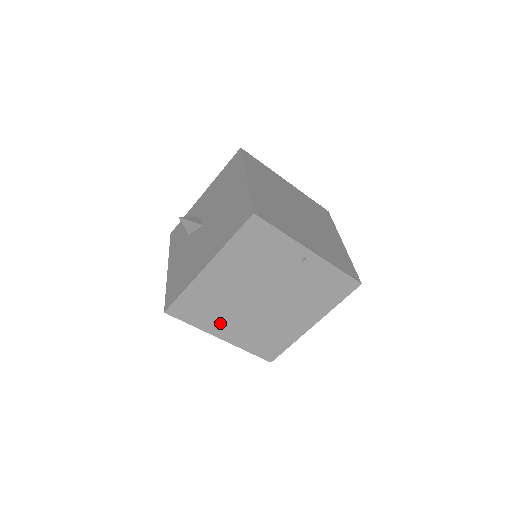
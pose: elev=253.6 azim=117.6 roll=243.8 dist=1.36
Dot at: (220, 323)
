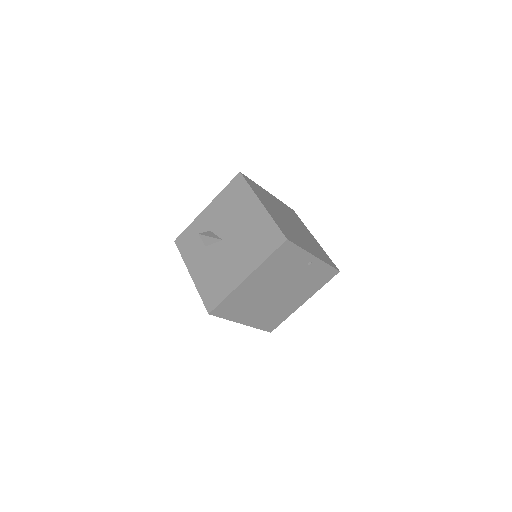
Dot at: (245, 314)
